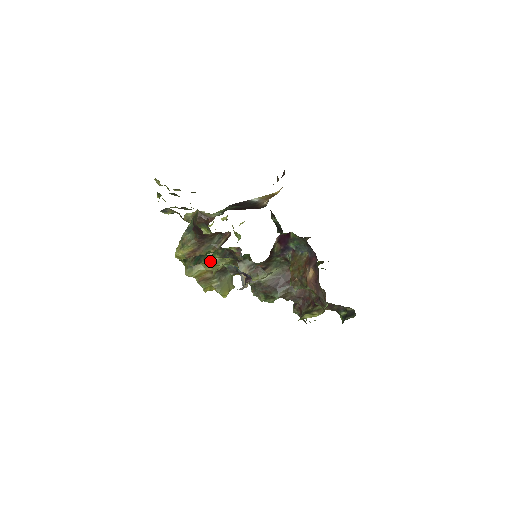
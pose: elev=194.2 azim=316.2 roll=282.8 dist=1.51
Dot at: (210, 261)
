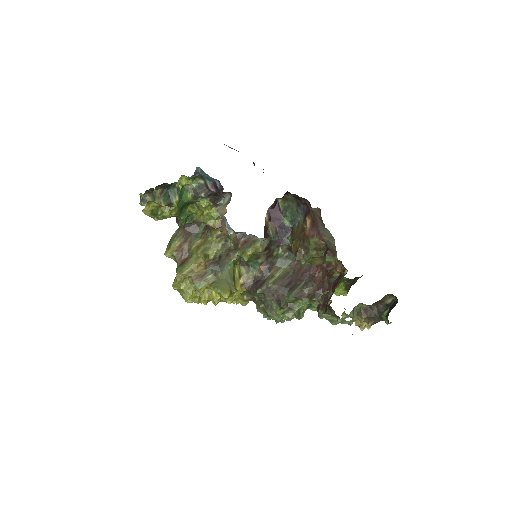
Dot at: (199, 250)
